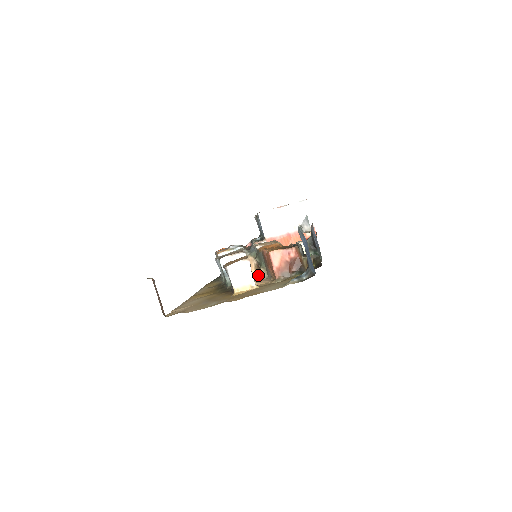
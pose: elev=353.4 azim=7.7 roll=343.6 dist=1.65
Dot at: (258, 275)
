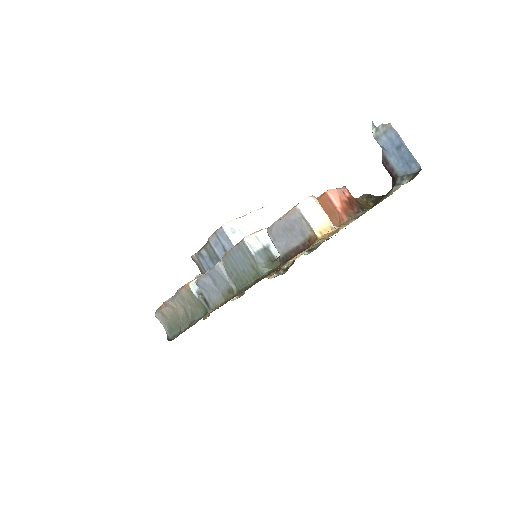
Dot at: (271, 275)
